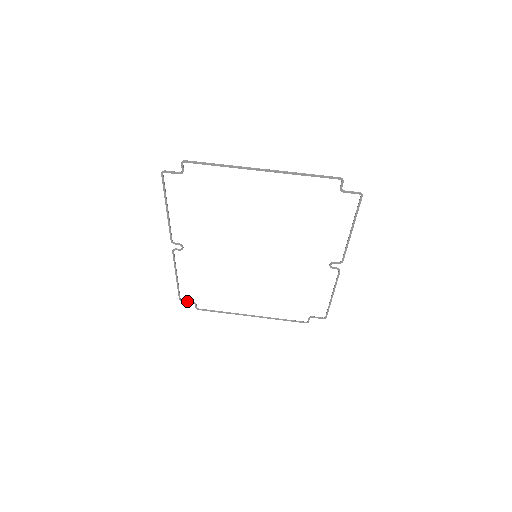
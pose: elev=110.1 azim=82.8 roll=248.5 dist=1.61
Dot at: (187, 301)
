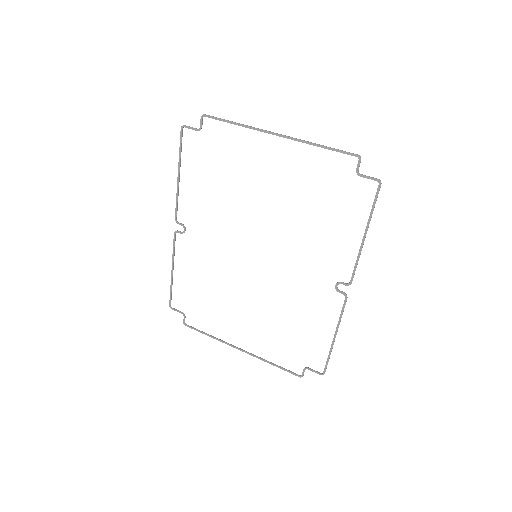
Dot at: (177, 310)
